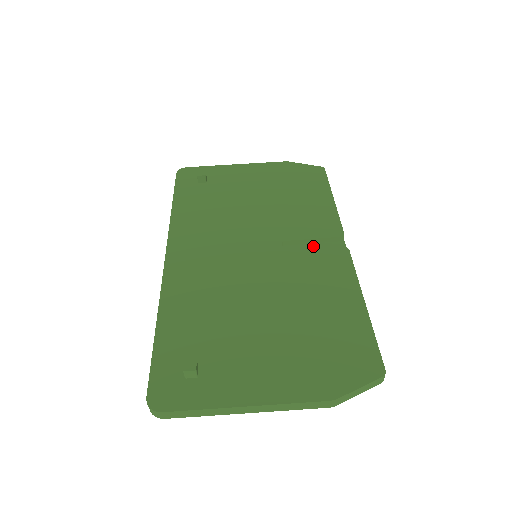
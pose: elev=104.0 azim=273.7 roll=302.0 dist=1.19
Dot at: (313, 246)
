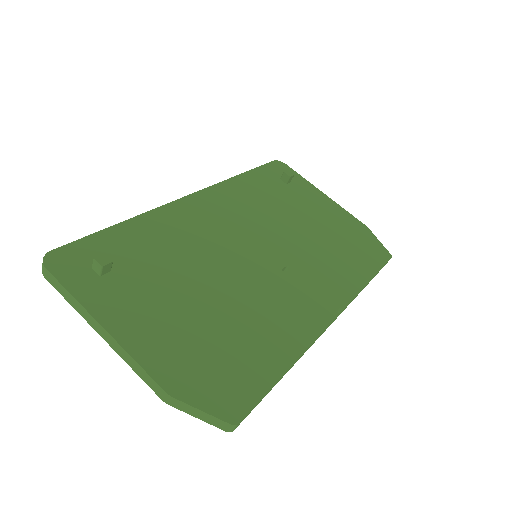
Dot at: (309, 293)
